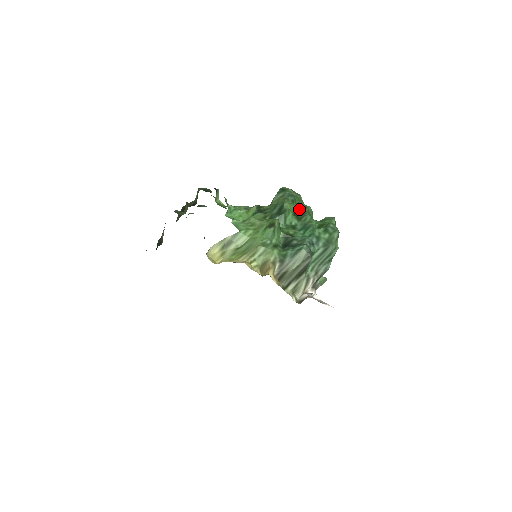
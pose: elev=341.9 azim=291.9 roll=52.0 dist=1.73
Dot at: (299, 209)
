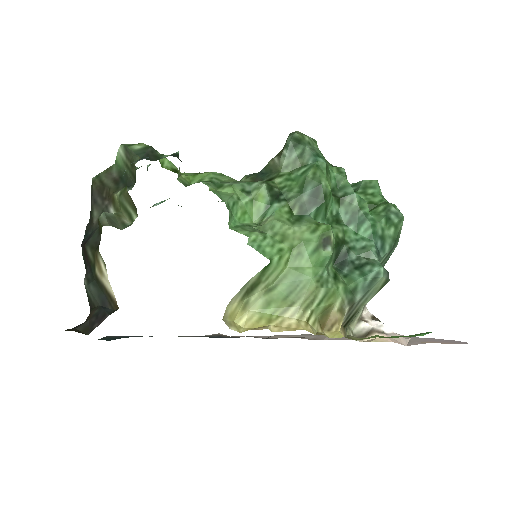
Dot at: (332, 178)
